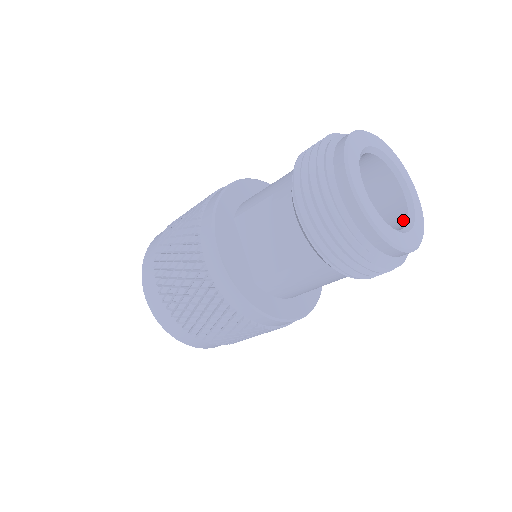
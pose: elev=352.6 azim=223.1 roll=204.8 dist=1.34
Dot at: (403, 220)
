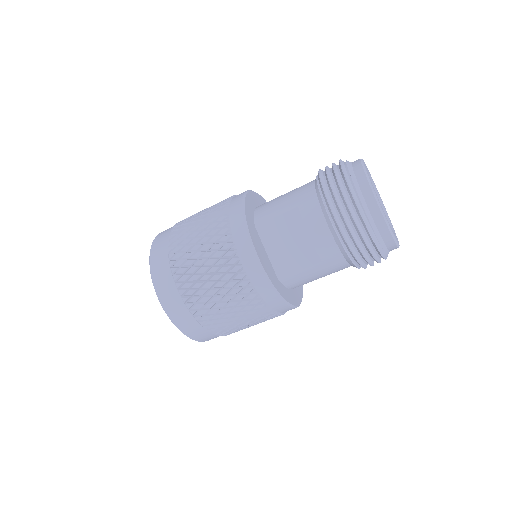
Dot at: occluded
